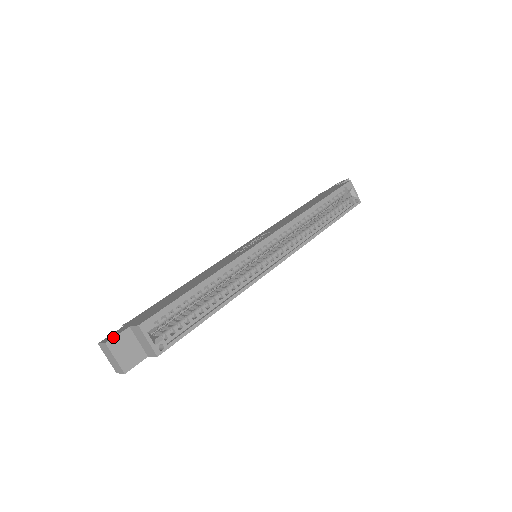
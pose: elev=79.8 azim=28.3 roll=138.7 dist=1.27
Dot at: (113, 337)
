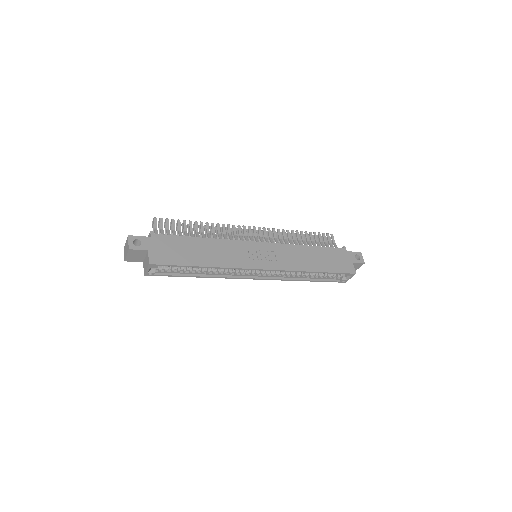
Dot at: (135, 249)
